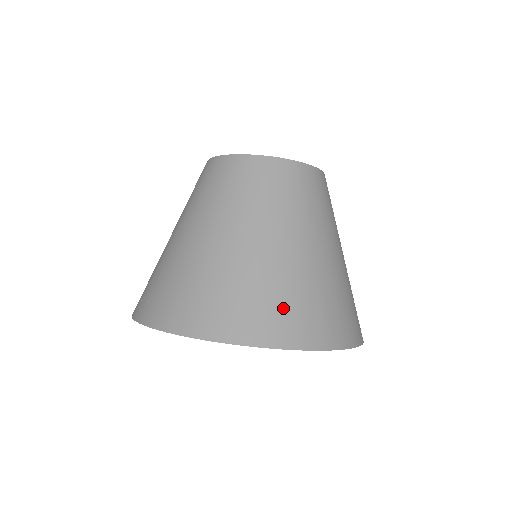
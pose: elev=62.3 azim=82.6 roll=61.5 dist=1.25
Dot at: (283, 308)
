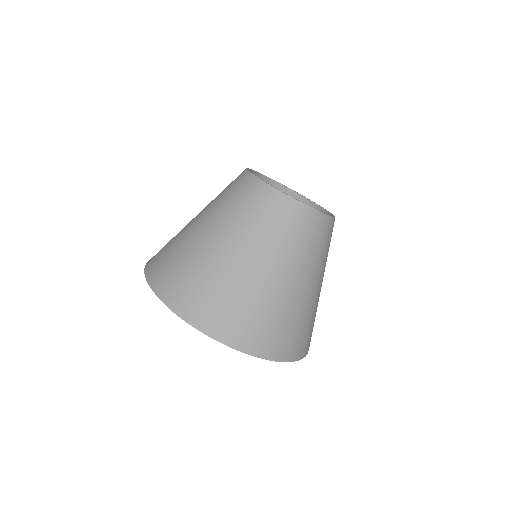
Dot at: (230, 312)
